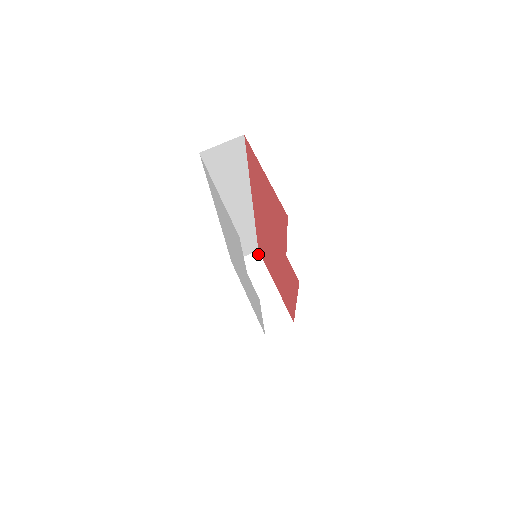
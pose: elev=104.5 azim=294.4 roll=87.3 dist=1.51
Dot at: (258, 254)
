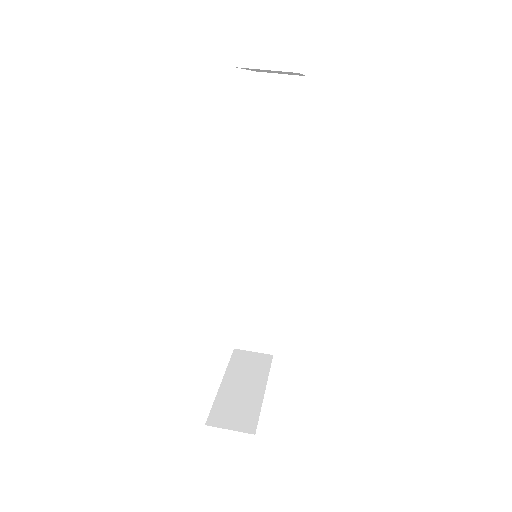
Dot at: (270, 357)
